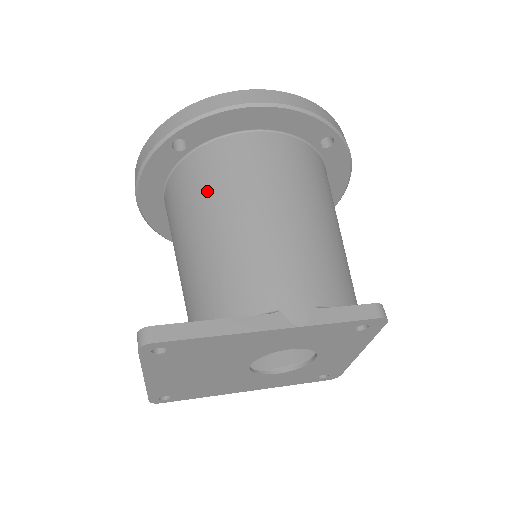
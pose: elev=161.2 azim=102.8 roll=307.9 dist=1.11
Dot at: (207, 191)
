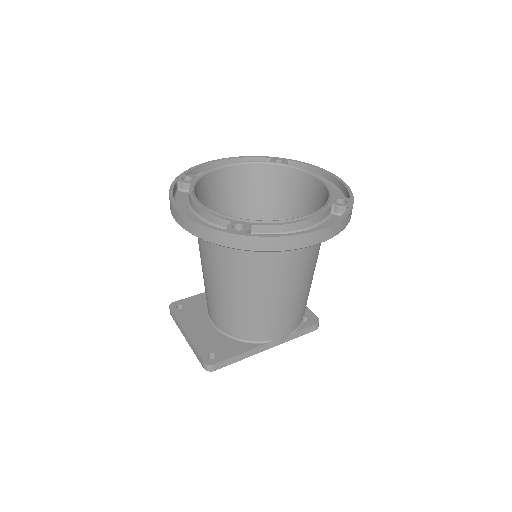
Dot at: (250, 273)
